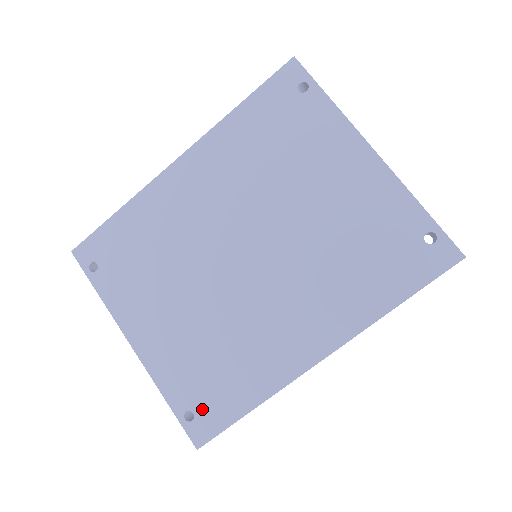
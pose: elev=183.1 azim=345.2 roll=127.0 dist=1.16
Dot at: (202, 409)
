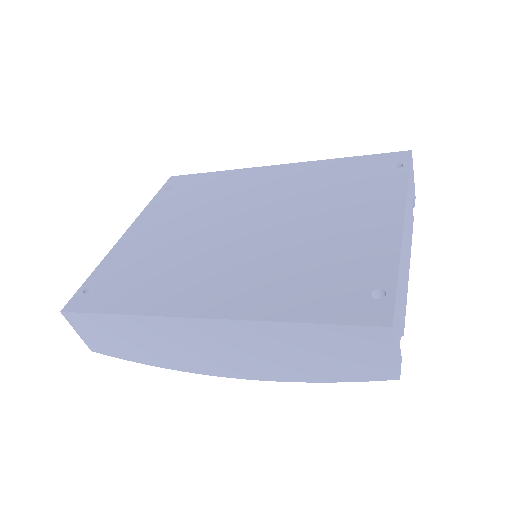
Dot at: (99, 291)
